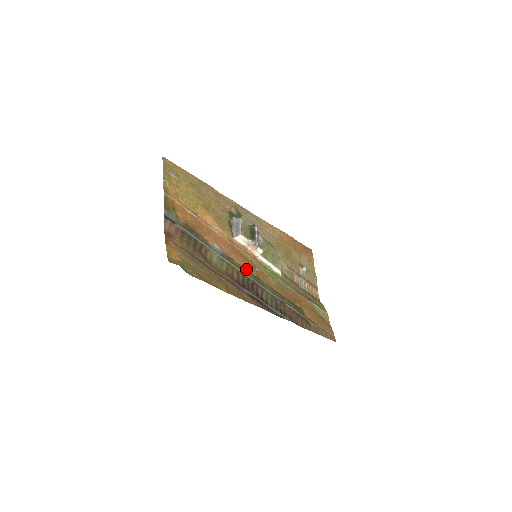
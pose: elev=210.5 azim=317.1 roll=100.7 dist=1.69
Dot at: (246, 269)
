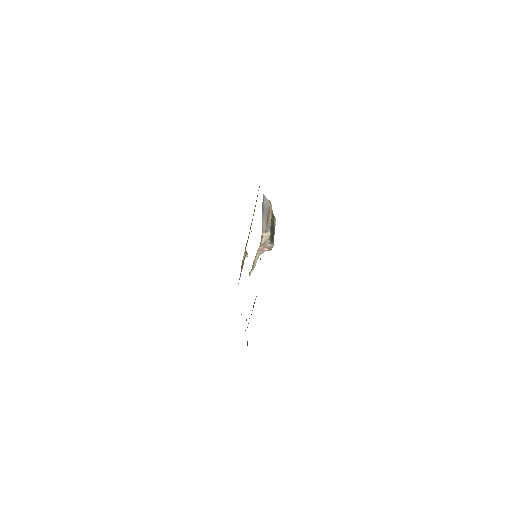
Dot at: occluded
